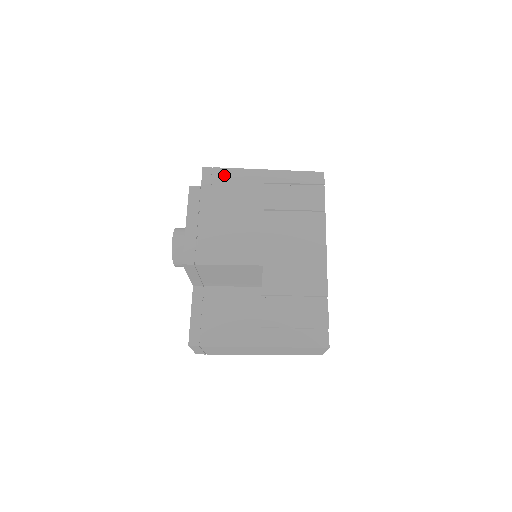
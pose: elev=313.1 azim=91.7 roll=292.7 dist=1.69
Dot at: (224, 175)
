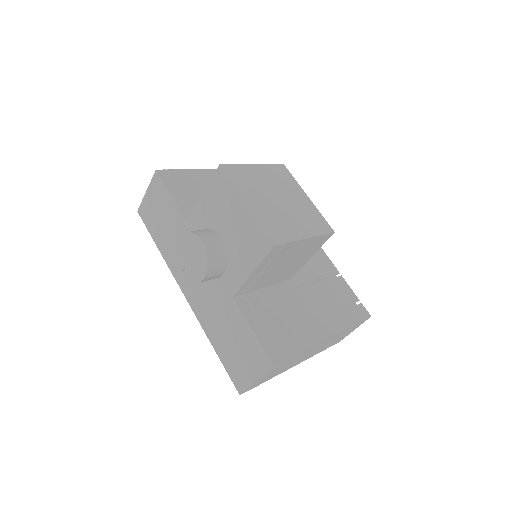
Dot at: (184, 177)
